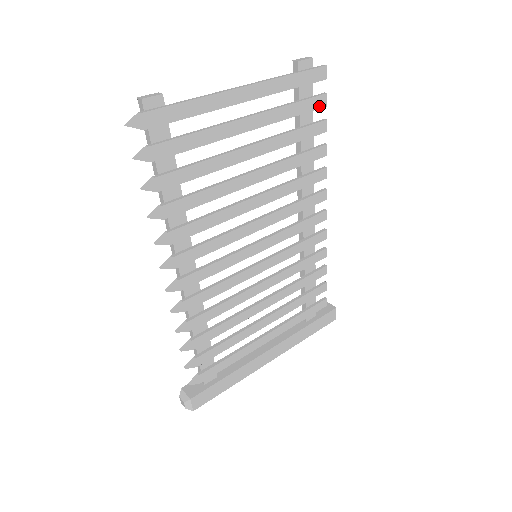
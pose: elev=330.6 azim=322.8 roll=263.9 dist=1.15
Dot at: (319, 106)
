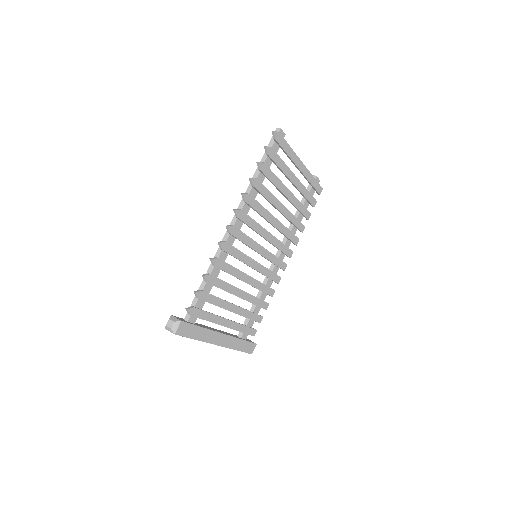
Dot at: (313, 204)
